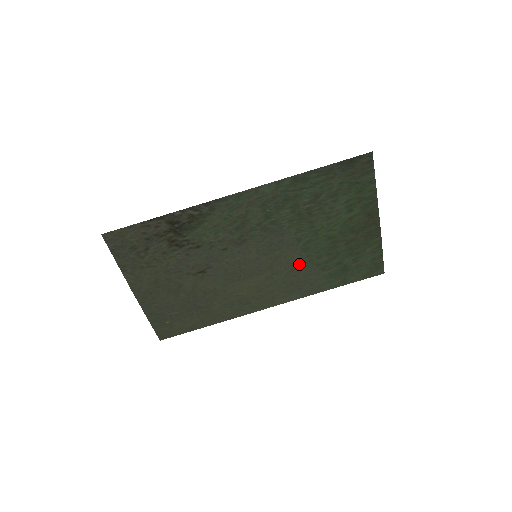
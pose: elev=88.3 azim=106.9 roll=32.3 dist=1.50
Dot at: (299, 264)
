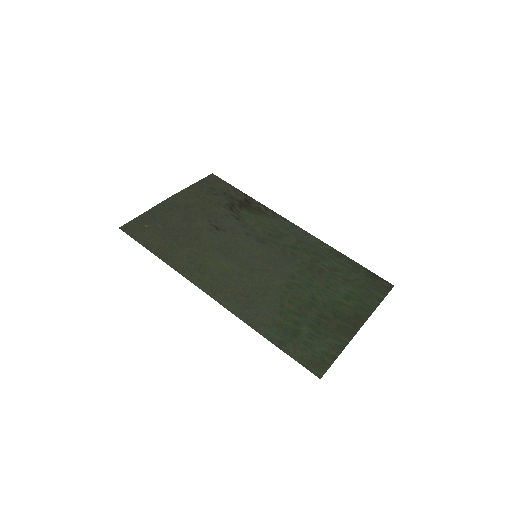
Dot at: (271, 290)
